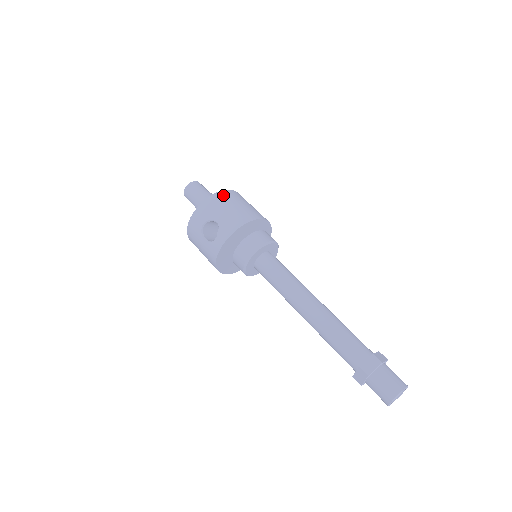
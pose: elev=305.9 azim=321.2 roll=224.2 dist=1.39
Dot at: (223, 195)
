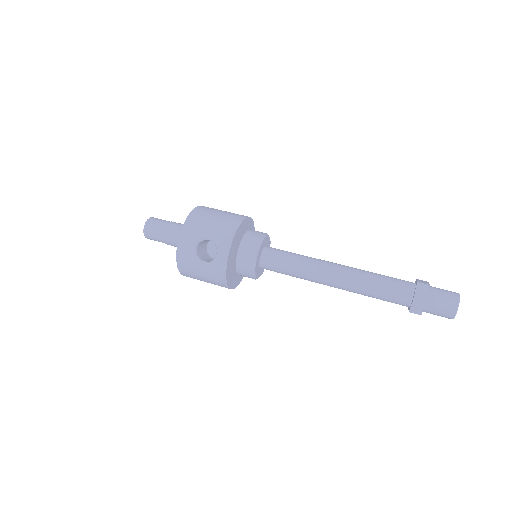
Dot at: (198, 212)
